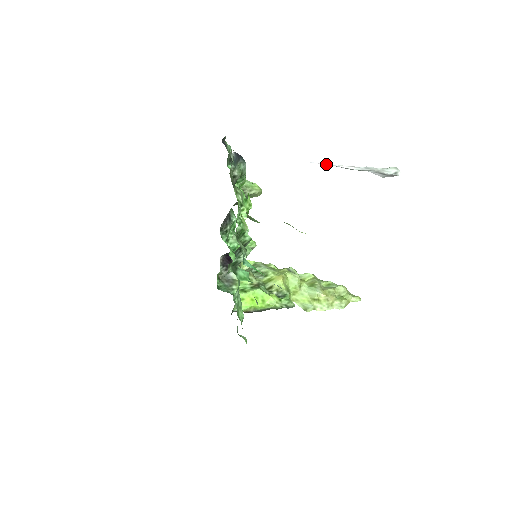
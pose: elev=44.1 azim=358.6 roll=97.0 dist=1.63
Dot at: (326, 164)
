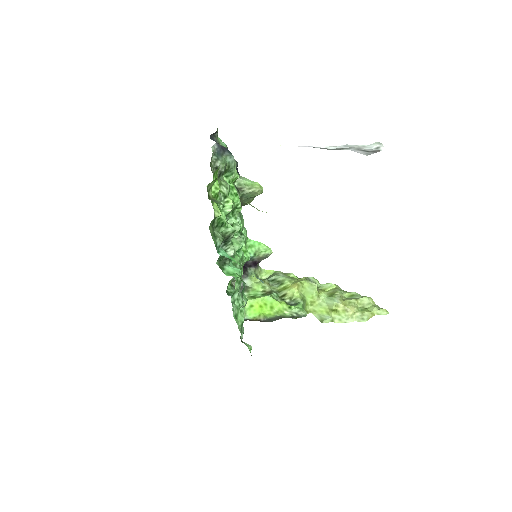
Dot at: (303, 146)
